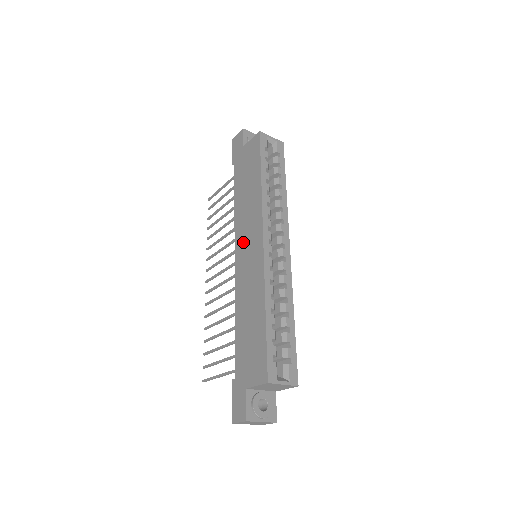
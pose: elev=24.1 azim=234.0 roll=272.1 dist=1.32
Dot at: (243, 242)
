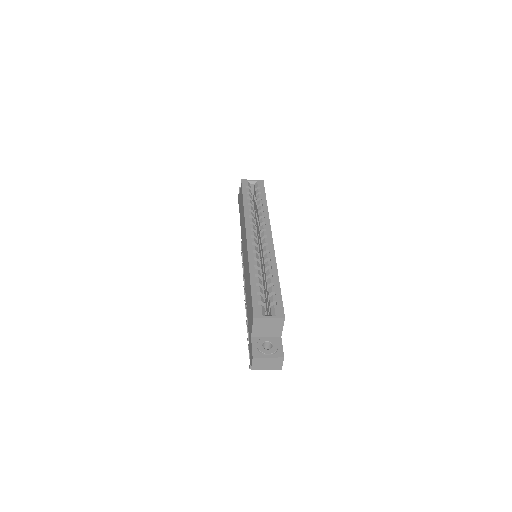
Dot at: (243, 250)
